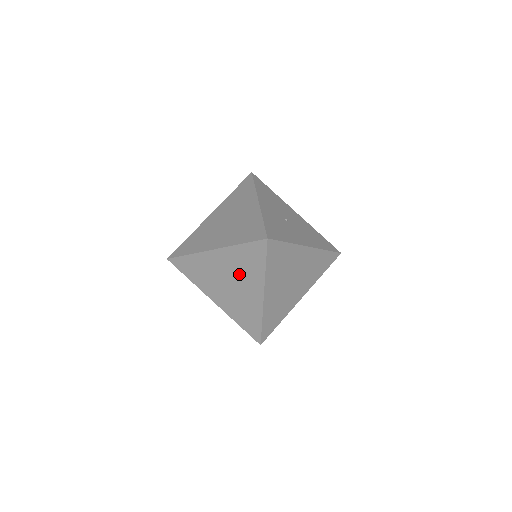
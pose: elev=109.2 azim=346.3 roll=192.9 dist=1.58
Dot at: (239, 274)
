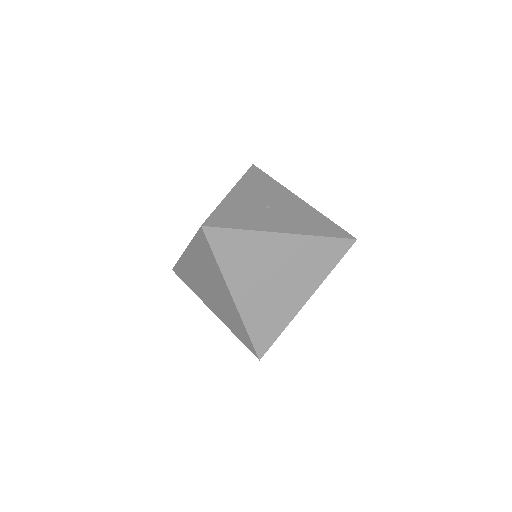
Dot at: (208, 275)
